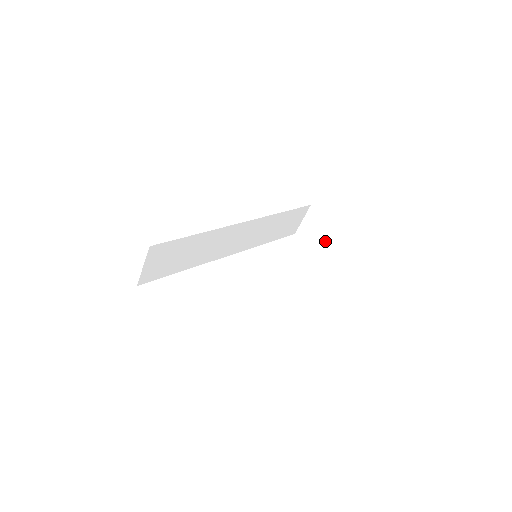
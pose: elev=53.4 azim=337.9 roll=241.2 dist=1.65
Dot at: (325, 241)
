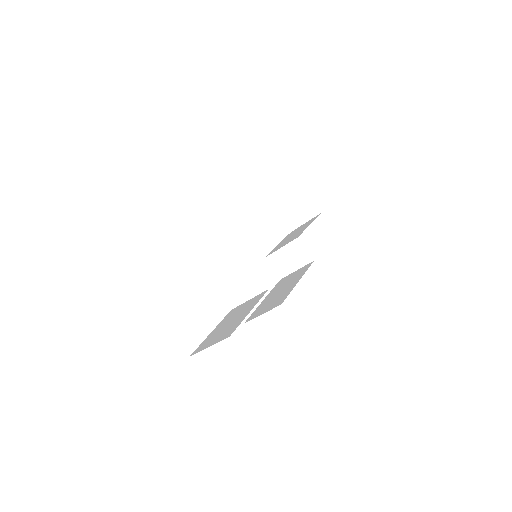
Dot at: (302, 220)
